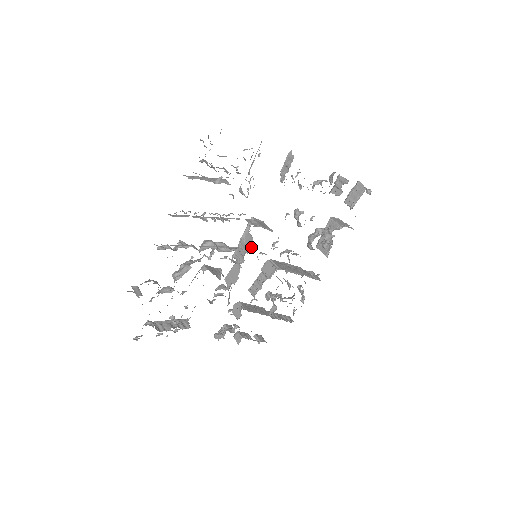
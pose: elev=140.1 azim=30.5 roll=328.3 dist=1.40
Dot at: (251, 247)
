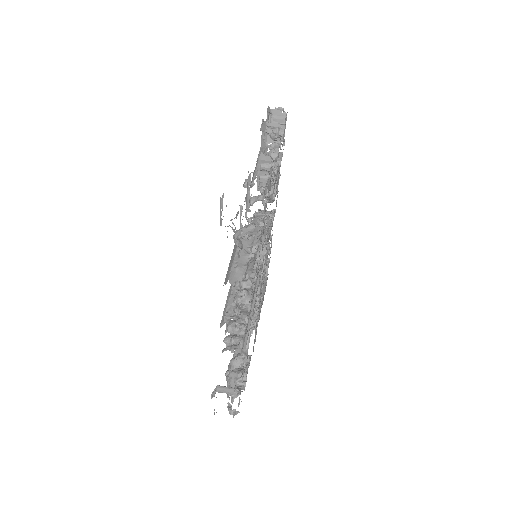
Dot at: (261, 258)
